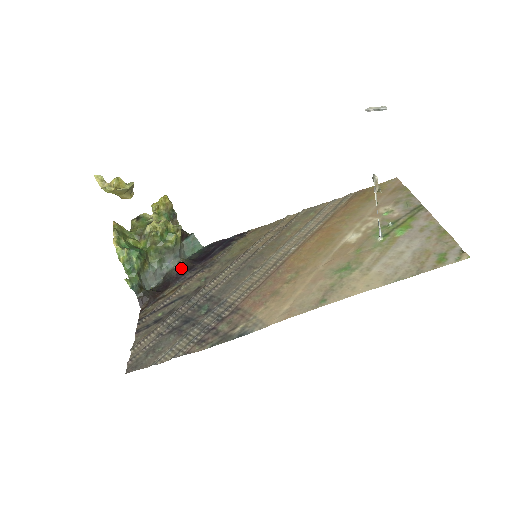
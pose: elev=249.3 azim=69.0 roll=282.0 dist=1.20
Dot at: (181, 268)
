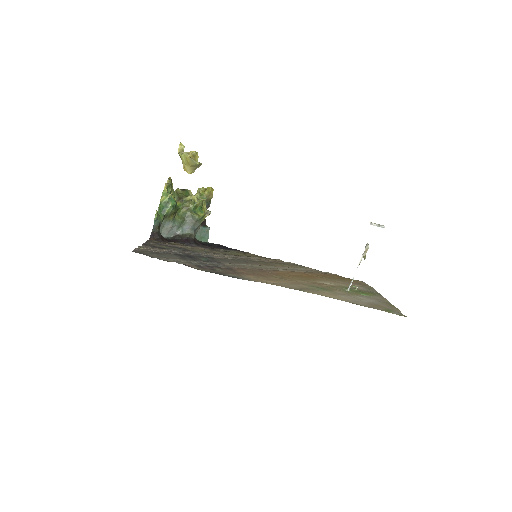
Dot at: (191, 239)
